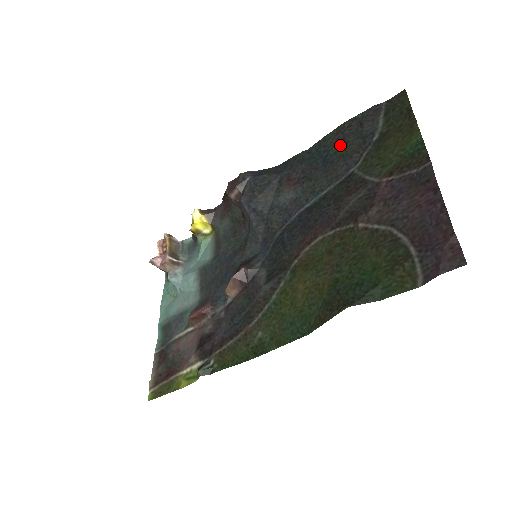
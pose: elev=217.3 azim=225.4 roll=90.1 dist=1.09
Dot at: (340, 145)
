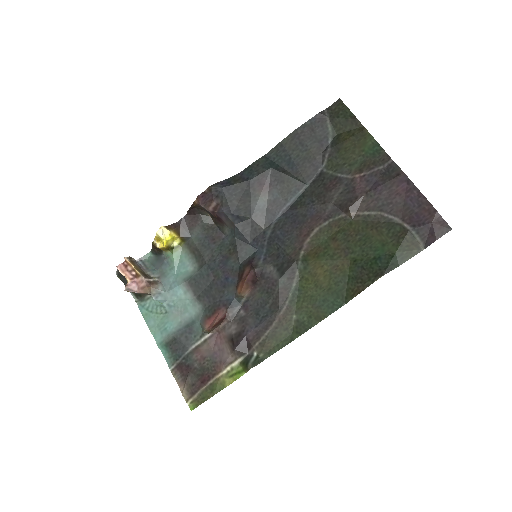
Dot at: (300, 149)
